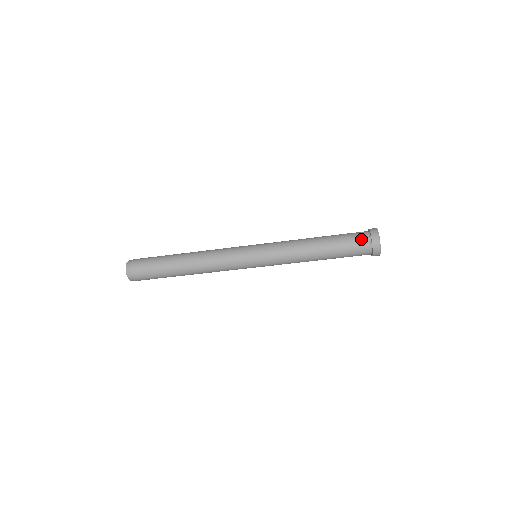
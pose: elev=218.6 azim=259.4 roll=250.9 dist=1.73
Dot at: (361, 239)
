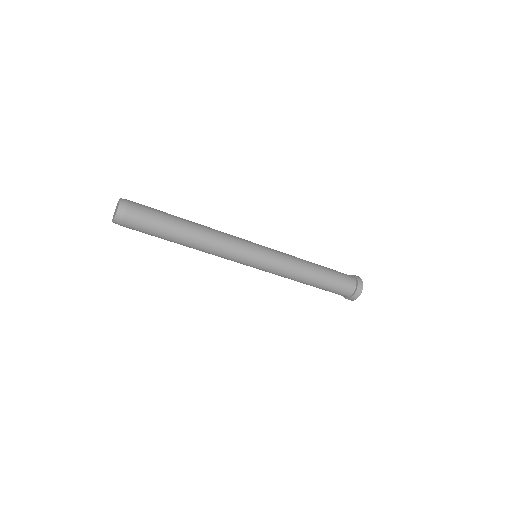
Dot at: (348, 276)
